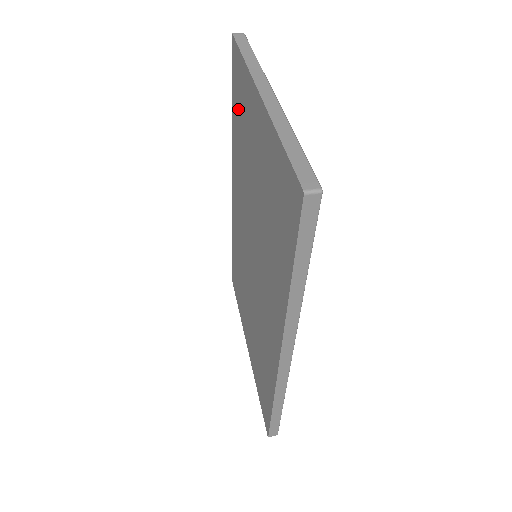
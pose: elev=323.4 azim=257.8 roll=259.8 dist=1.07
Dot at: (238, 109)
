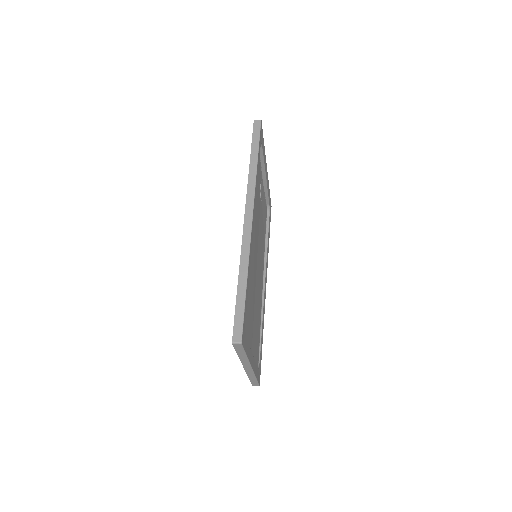
Dot at: occluded
